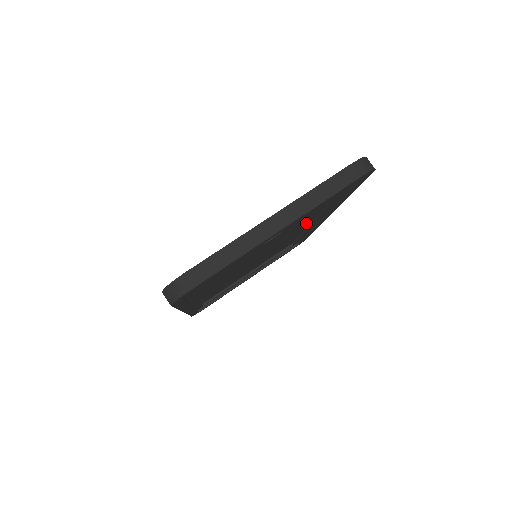
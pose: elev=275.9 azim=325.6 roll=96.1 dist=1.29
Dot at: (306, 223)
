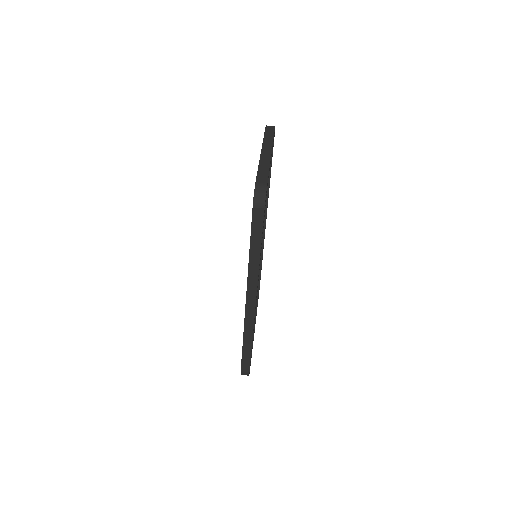
Dot at: occluded
